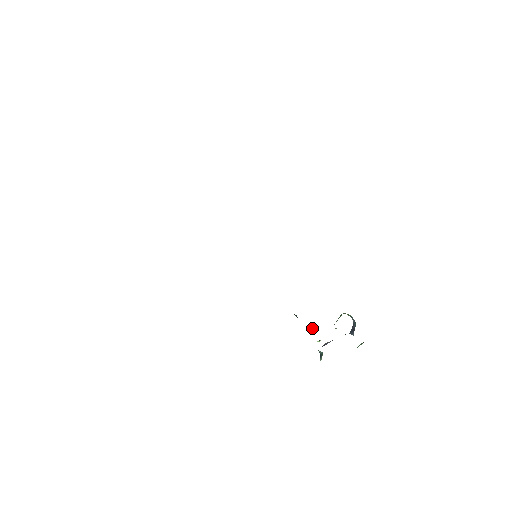
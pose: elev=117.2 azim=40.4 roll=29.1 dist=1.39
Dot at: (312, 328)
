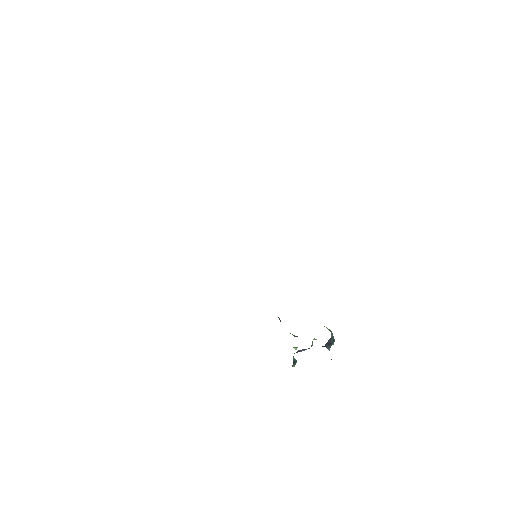
Dot at: occluded
